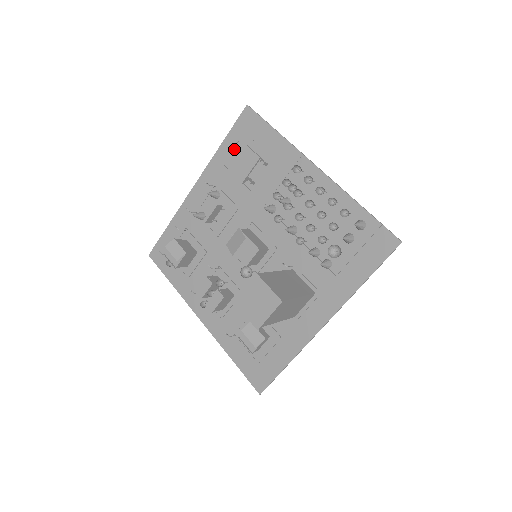
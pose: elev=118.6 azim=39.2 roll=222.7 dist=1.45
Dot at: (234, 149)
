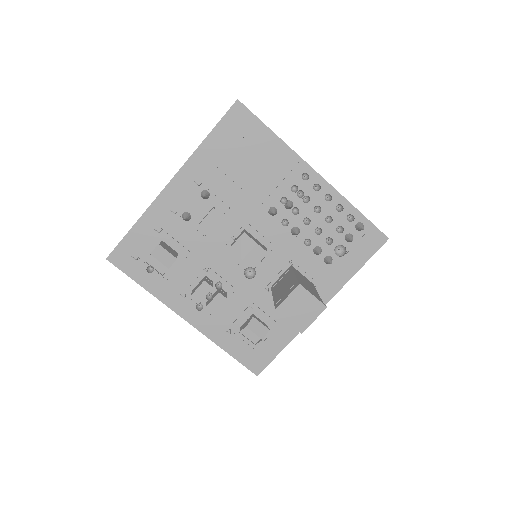
Dot at: (233, 150)
